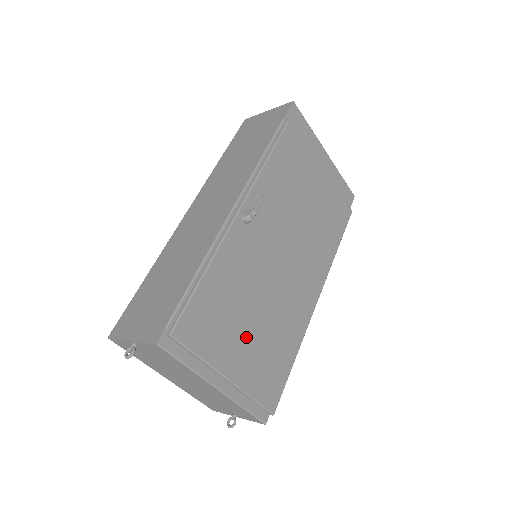
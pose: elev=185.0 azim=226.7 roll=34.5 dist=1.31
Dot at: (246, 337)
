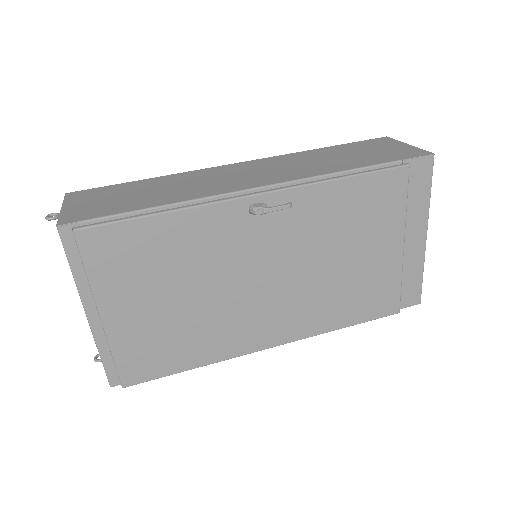
Dot at: (154, 304)
